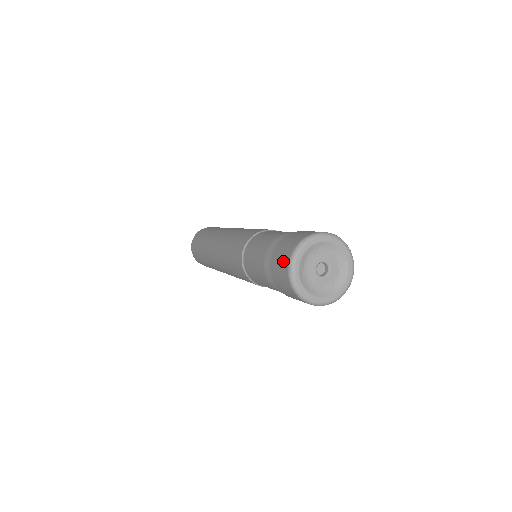
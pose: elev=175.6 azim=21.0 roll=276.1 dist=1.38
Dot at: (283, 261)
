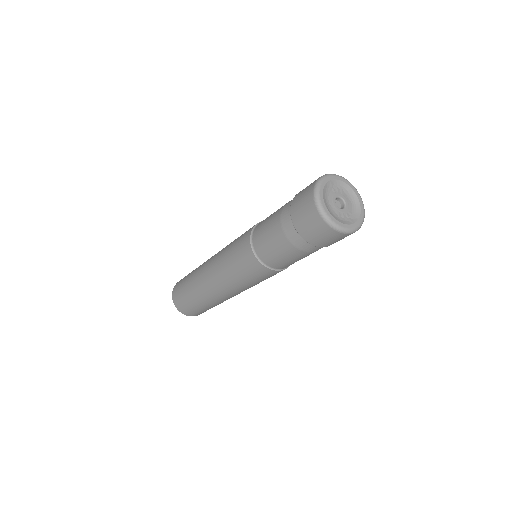
Dot at: occluded
